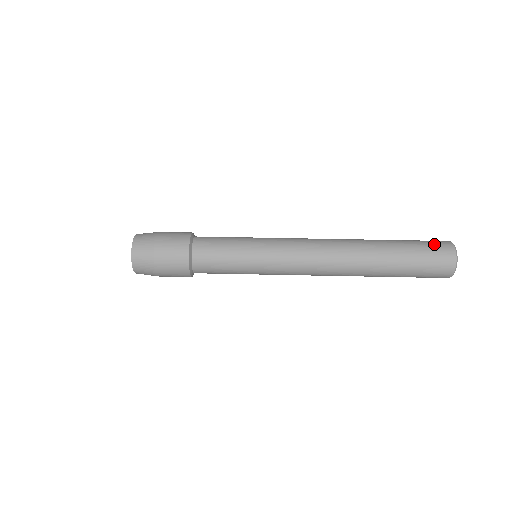
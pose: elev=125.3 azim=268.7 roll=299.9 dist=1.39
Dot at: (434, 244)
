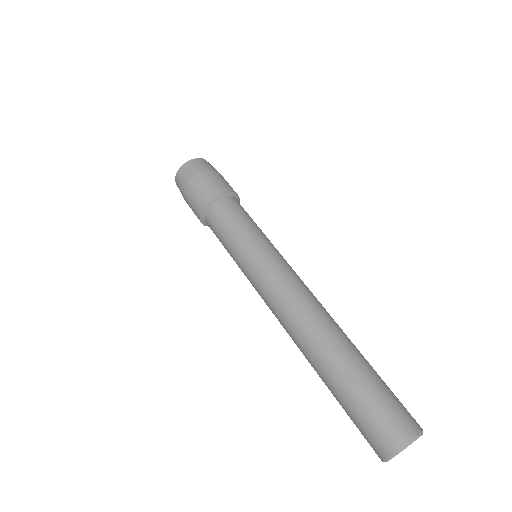
Dot at: (402, 408)
